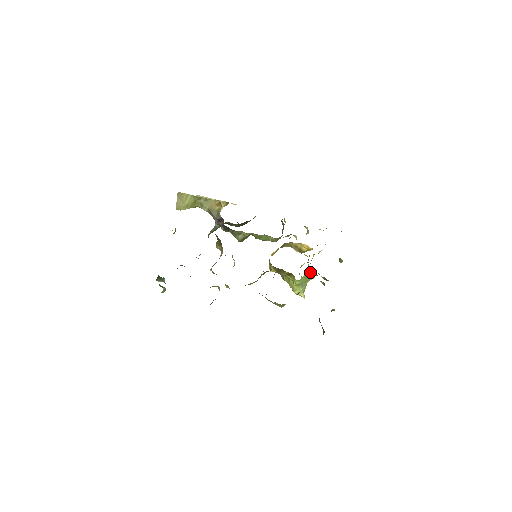
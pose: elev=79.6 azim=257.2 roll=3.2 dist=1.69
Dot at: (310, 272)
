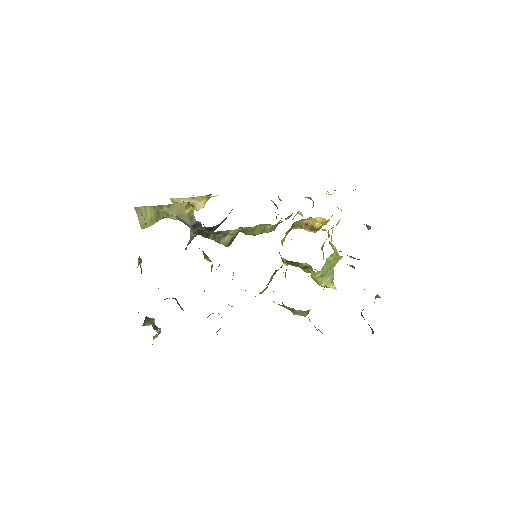
Dot at: (332, 254)
